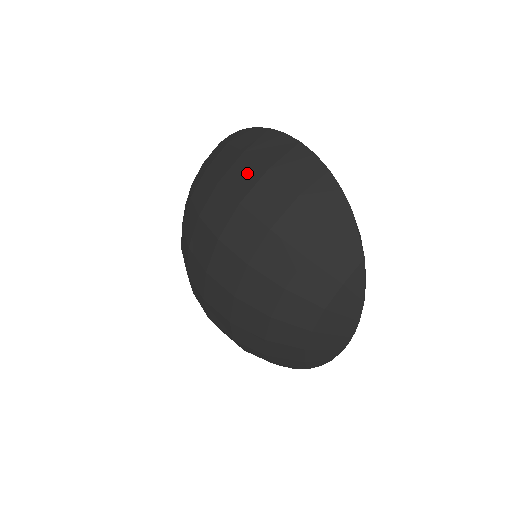
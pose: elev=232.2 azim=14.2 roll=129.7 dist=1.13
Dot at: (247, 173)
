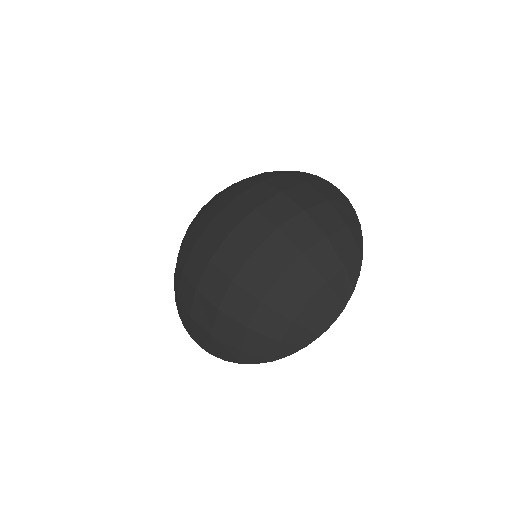
Dot at: (288, 181)
